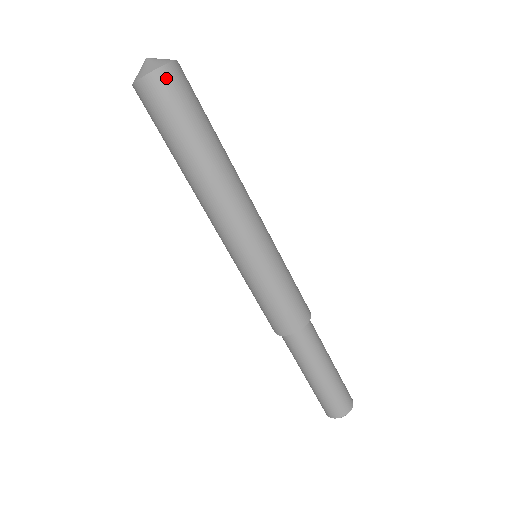
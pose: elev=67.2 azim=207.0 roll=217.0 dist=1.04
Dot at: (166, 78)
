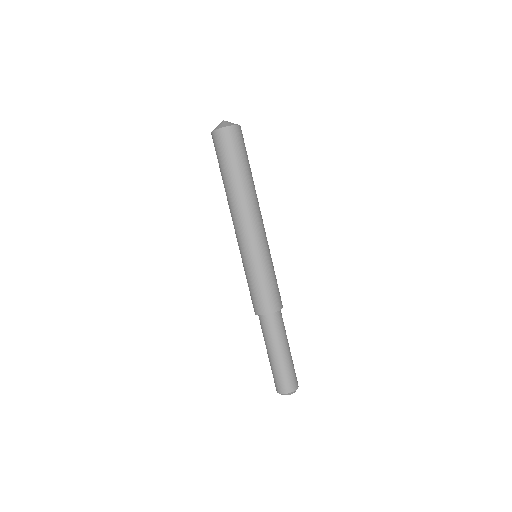
Dot at: (219, 136)
